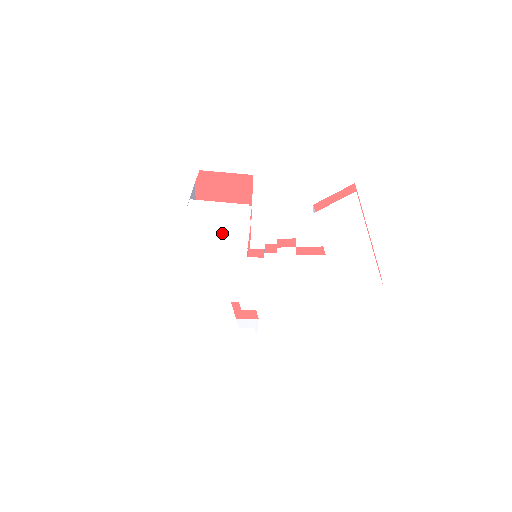
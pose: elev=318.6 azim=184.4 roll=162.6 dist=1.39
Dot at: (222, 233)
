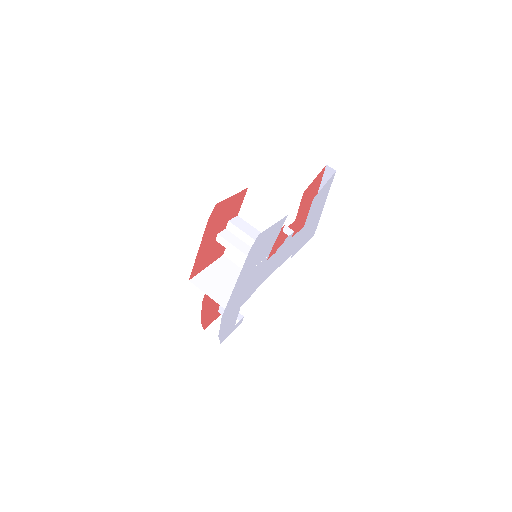
Dot at: (263, 250)
